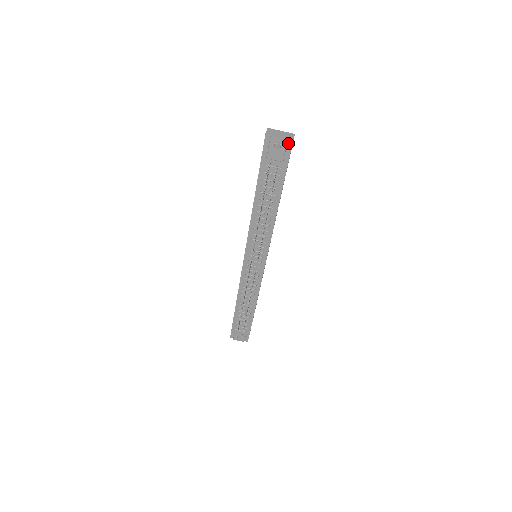
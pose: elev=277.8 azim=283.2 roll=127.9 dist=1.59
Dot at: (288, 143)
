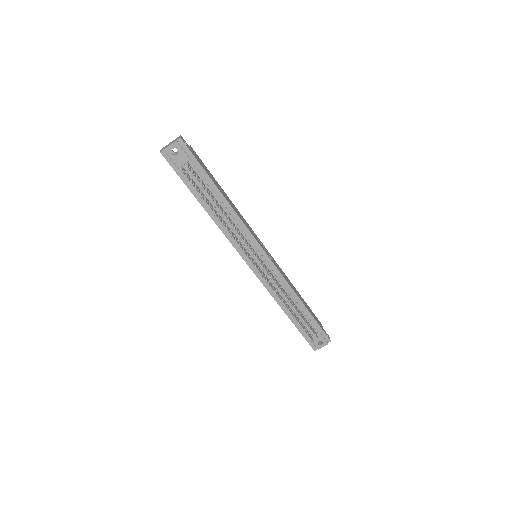
Dot at: (180, 143)
